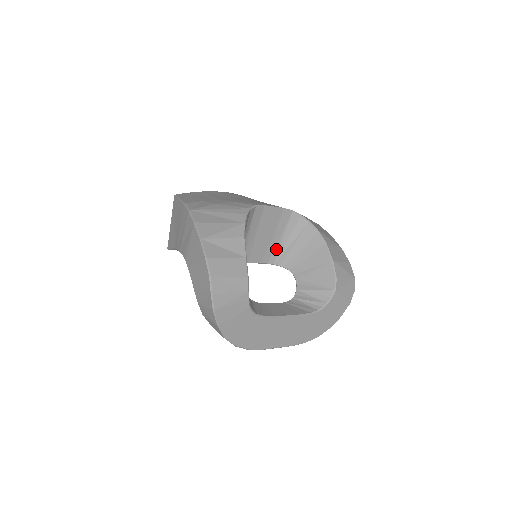
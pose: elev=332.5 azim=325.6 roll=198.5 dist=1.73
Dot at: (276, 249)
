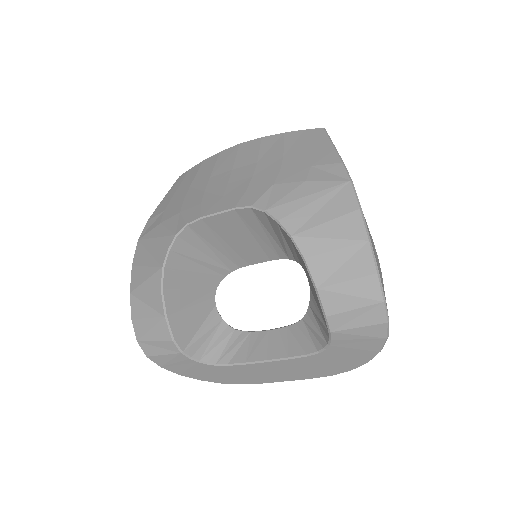
Dot at: (275, 246)
